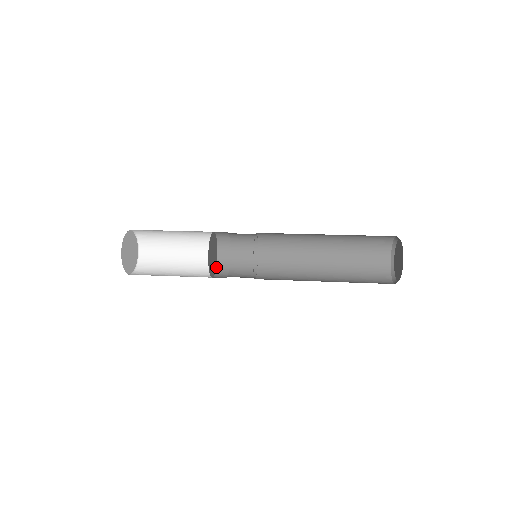
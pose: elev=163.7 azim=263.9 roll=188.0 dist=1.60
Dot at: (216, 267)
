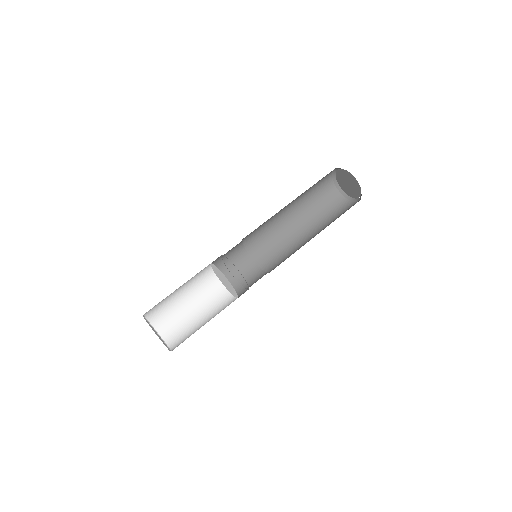
Dot at: (220, 280)
